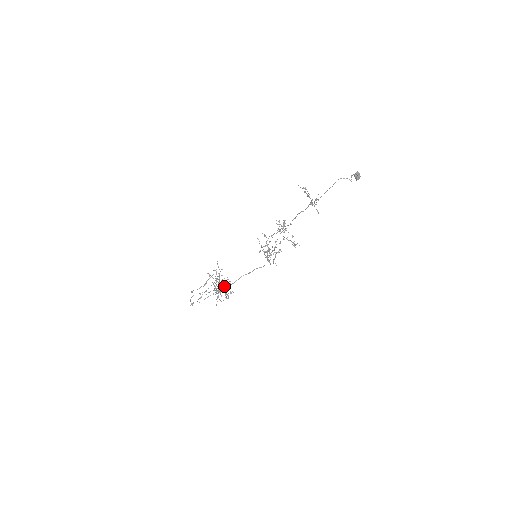
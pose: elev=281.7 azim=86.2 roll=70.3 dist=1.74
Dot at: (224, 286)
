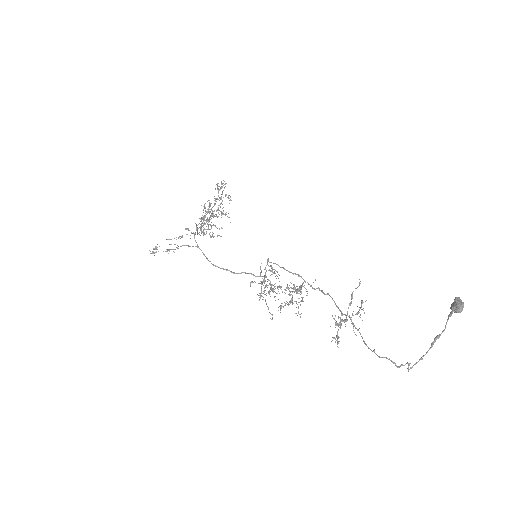
Dot at: (225, 196)
